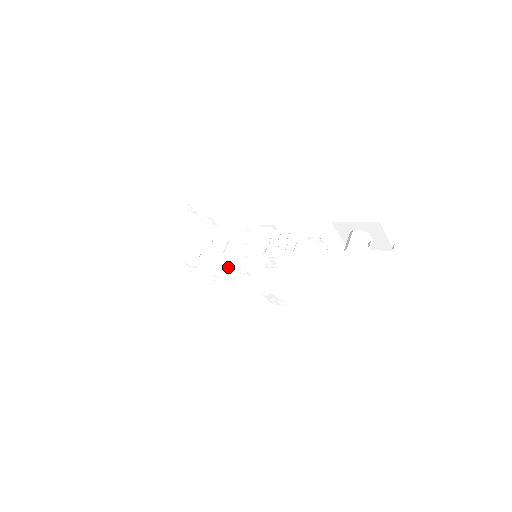
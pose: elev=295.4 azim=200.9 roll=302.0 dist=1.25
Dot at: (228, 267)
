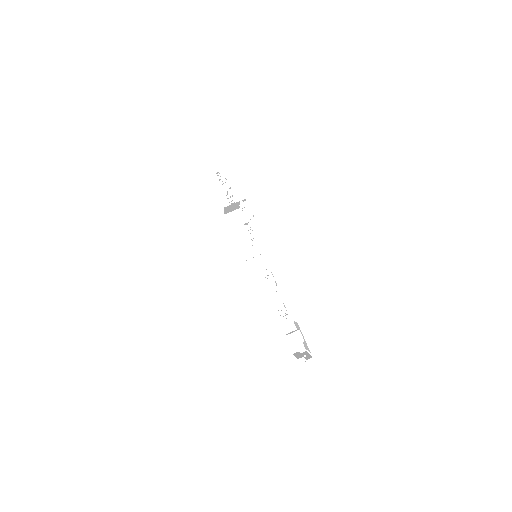
Dot at: occluded
